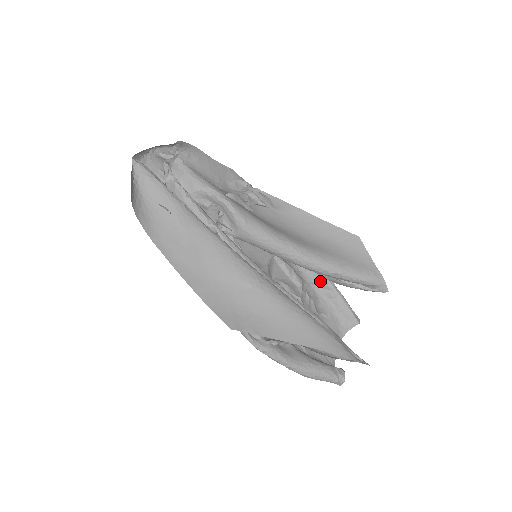
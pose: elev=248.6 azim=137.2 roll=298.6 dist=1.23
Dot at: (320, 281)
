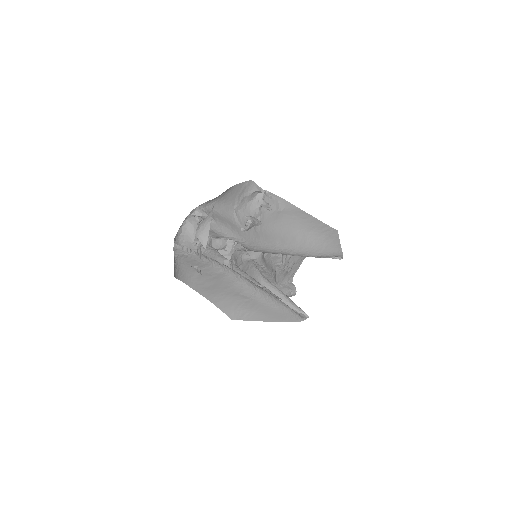
Dot at: occluded
